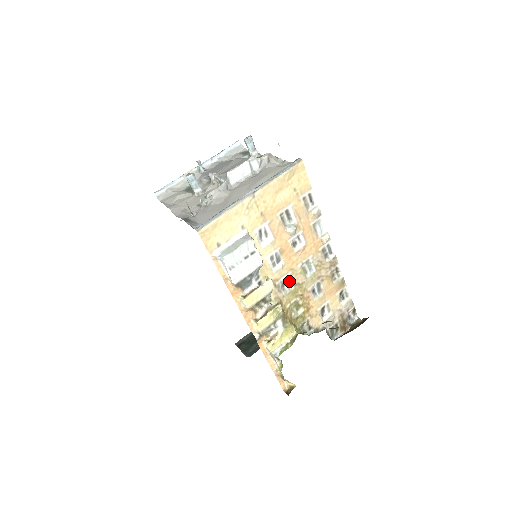
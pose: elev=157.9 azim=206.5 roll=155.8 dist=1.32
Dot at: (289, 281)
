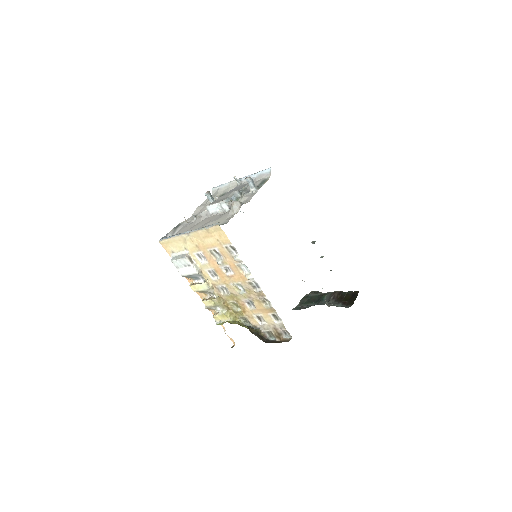
Dot at: (227, 289)
